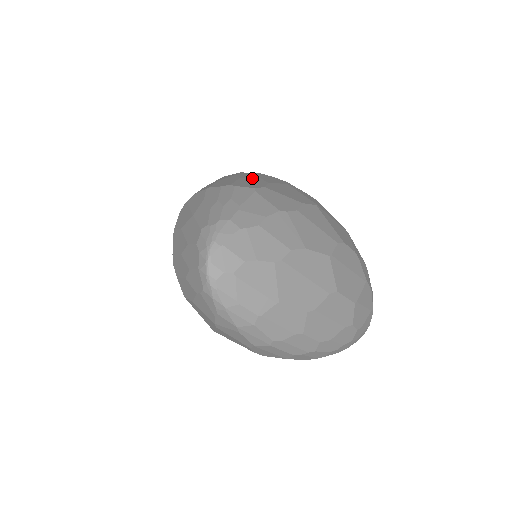
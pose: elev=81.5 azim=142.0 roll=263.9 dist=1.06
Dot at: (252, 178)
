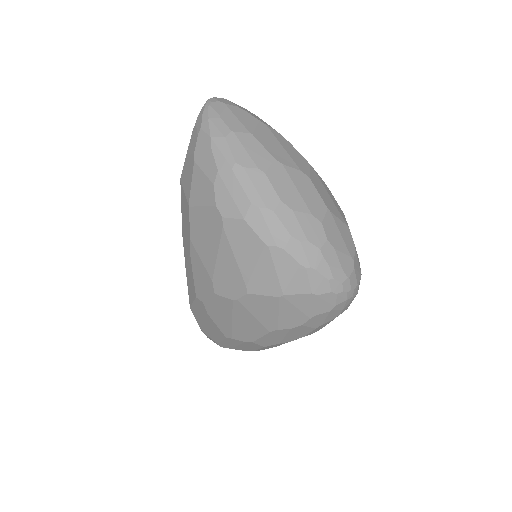
Dot at: occluded
